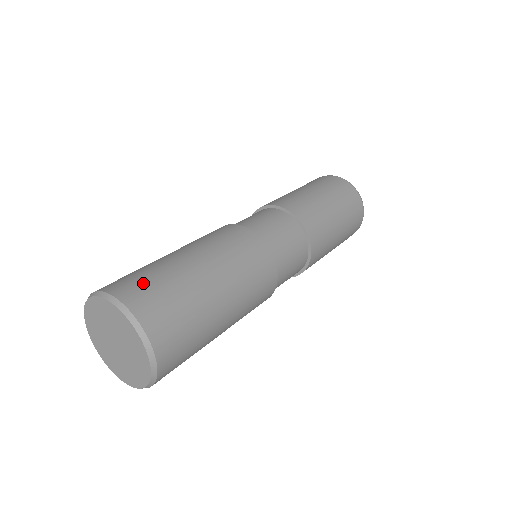
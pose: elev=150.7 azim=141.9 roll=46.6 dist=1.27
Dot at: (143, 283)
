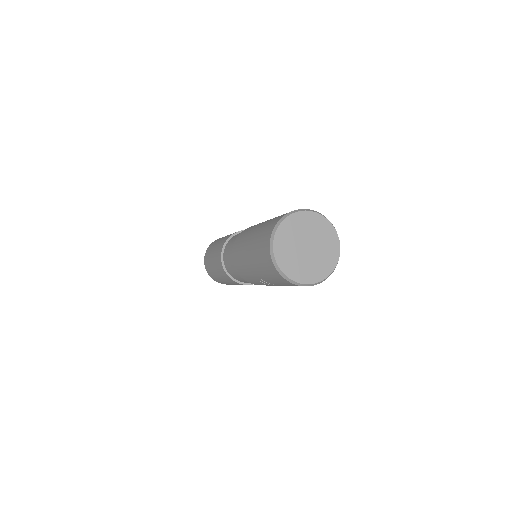
Dot at: occluded
